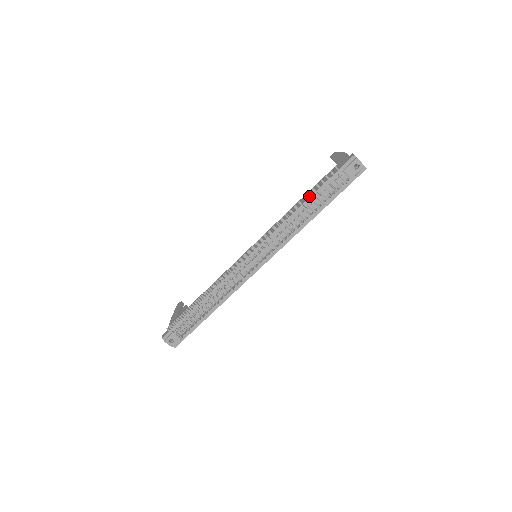
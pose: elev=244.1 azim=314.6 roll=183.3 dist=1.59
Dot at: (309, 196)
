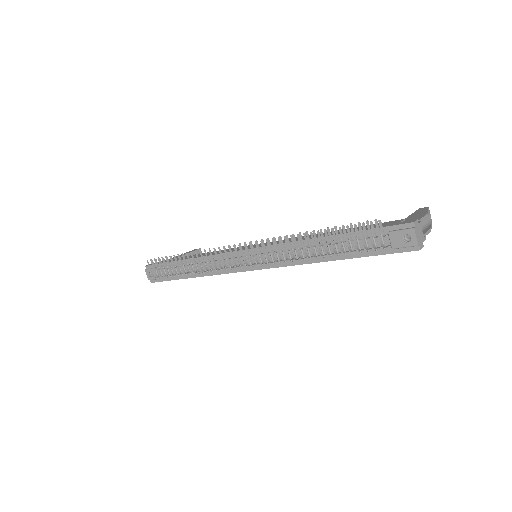
Dot at: (328, 232)
